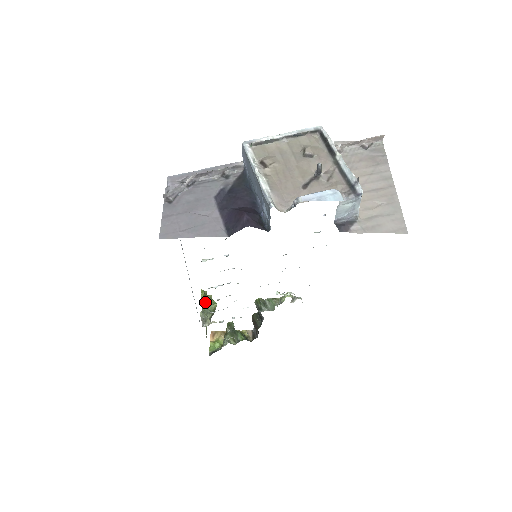
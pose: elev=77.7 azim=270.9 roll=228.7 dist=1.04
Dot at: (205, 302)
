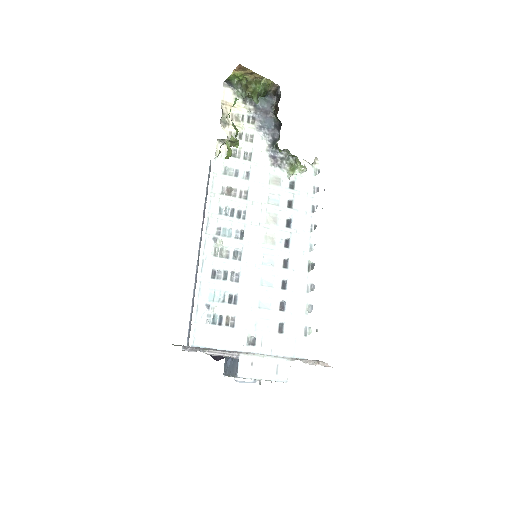
Dot at: (227, 147)
